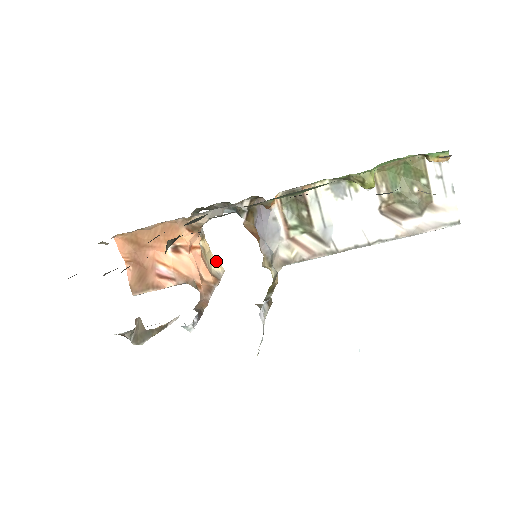
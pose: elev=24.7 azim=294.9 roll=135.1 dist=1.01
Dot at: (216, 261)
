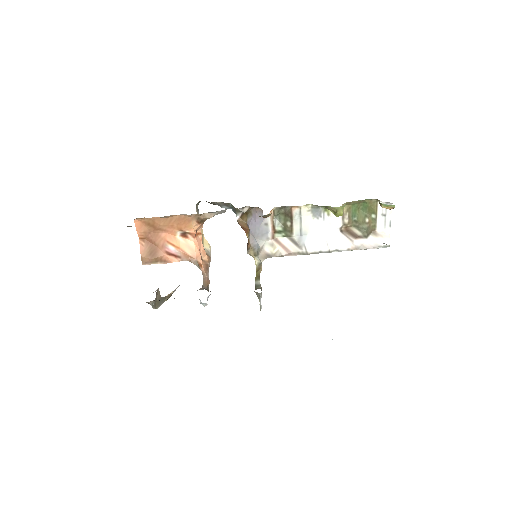
Dot at: (206, 240)
